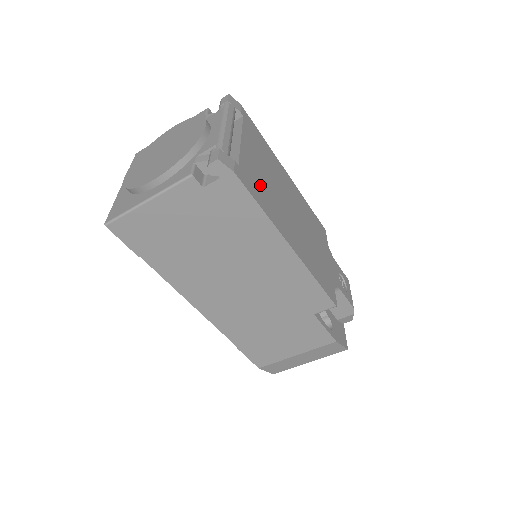
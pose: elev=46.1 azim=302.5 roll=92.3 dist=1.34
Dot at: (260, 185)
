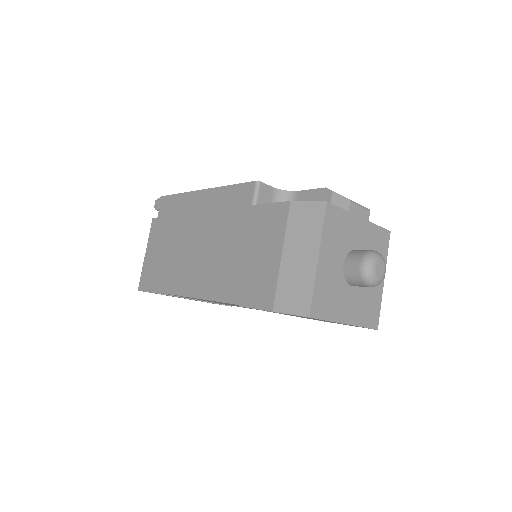
Dot at: occluded
